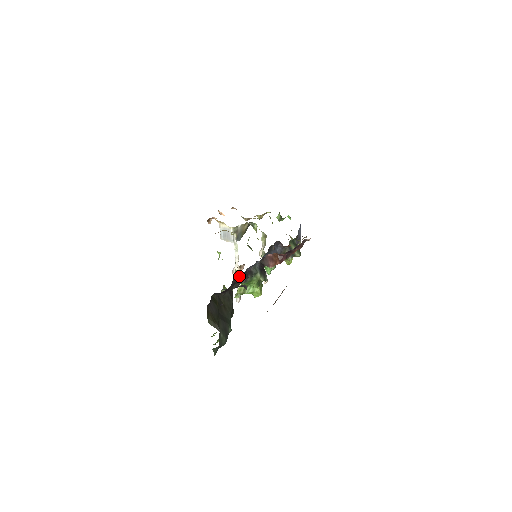
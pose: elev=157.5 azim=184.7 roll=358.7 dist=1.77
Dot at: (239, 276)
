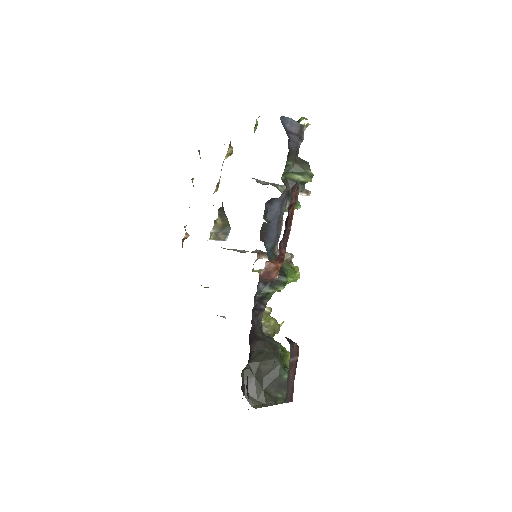
Dot at: (250, 330)
